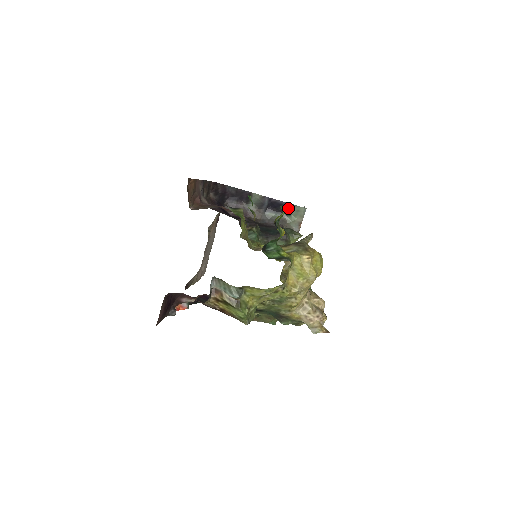
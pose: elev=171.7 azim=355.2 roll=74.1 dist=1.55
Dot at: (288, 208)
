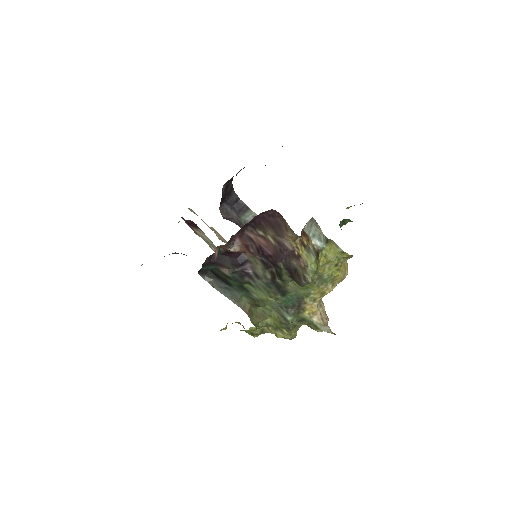
Dot at: occluded
